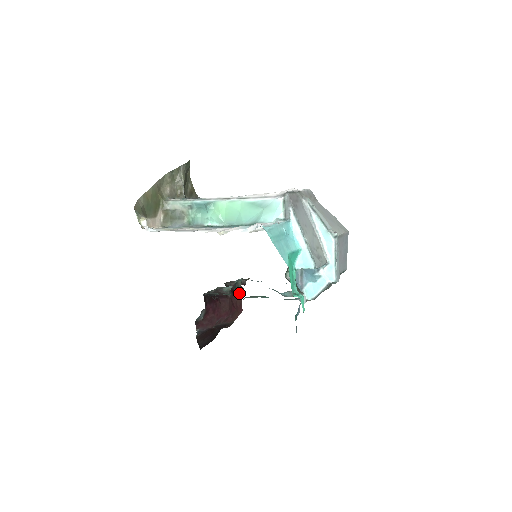
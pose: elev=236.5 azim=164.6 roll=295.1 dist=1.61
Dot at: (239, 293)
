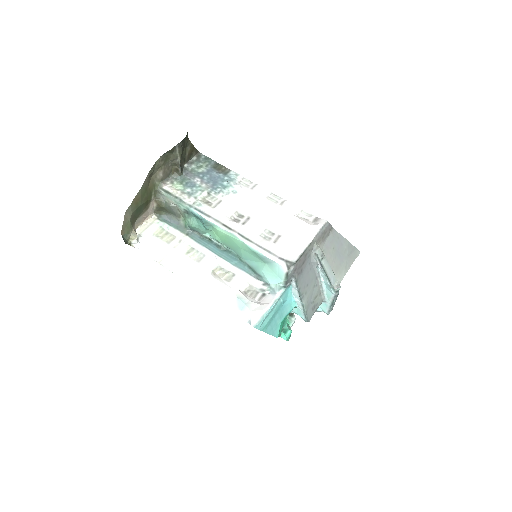
Dot at: occluded
